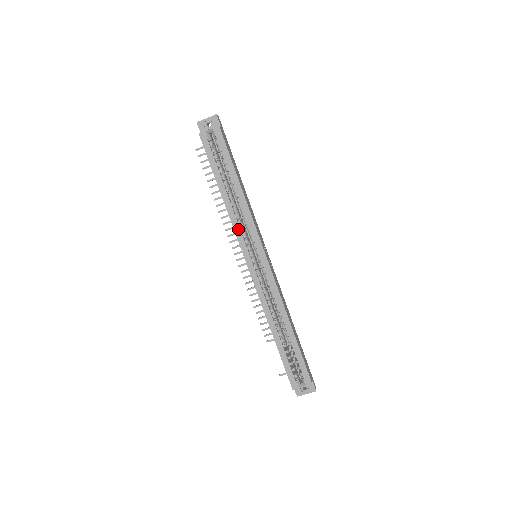
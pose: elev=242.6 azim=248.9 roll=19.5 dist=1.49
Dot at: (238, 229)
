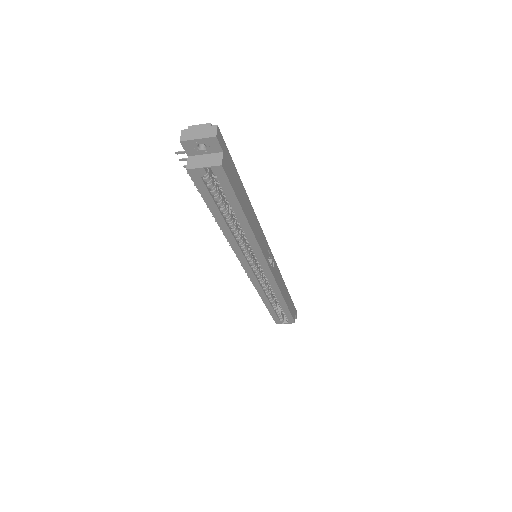
Dot at: (238, 250)
